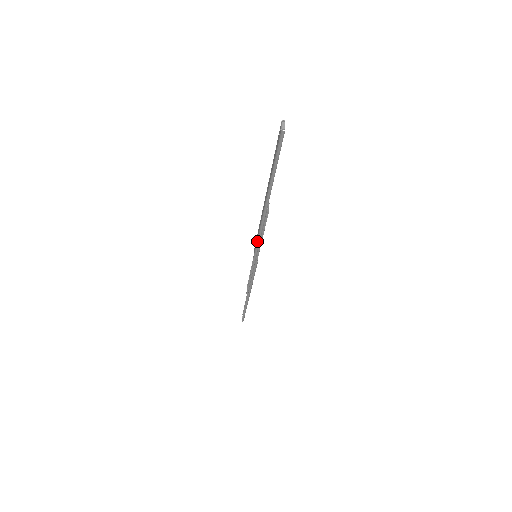
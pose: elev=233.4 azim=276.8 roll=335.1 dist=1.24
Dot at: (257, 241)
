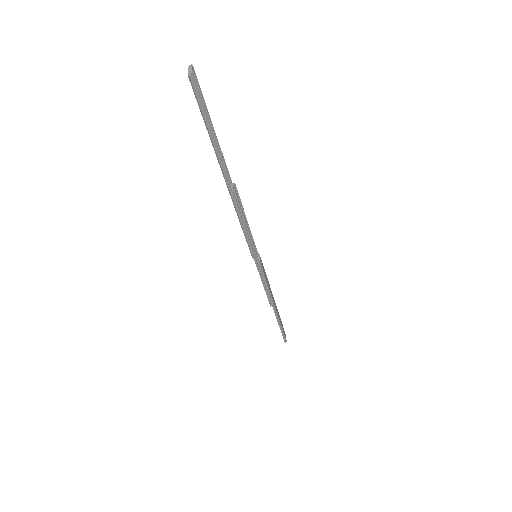
Dot at: (244, 235)
